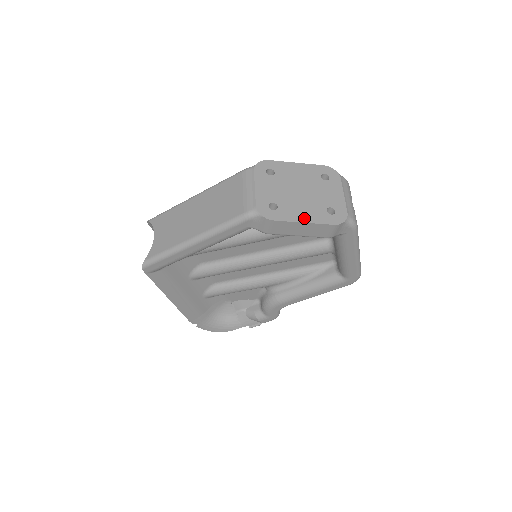
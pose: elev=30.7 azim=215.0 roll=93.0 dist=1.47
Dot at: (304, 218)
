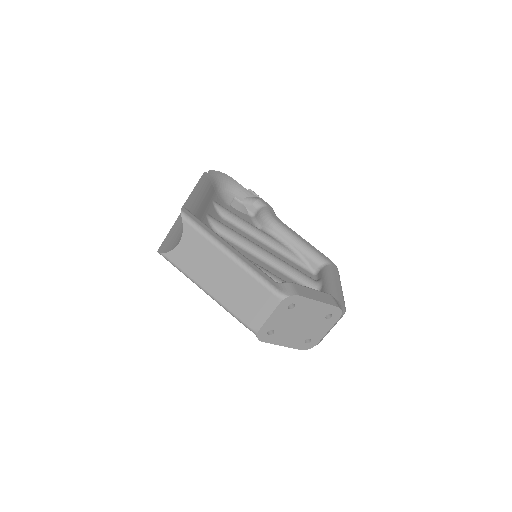
Dot at: (285, 343)
